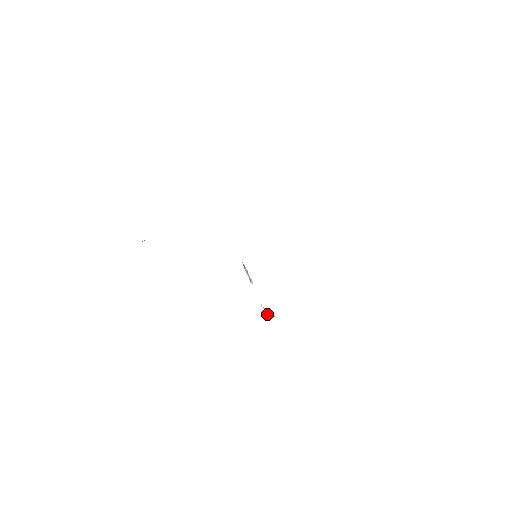
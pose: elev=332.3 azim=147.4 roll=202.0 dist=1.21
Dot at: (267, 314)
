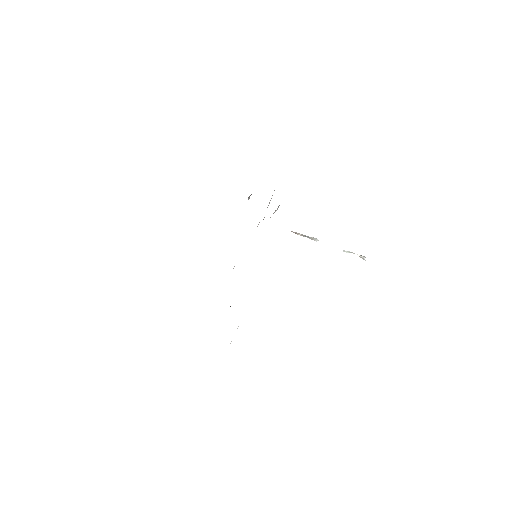
Dot at: occluded
